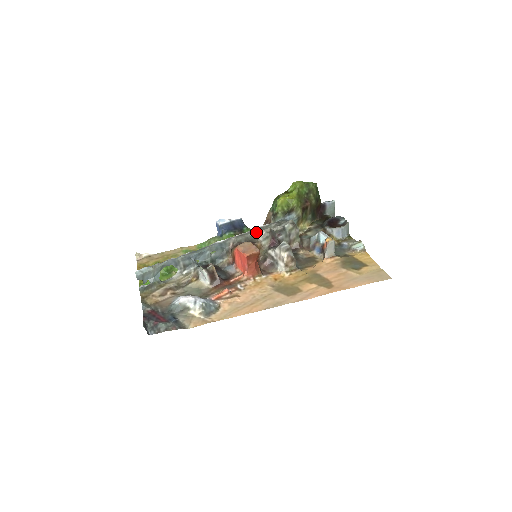
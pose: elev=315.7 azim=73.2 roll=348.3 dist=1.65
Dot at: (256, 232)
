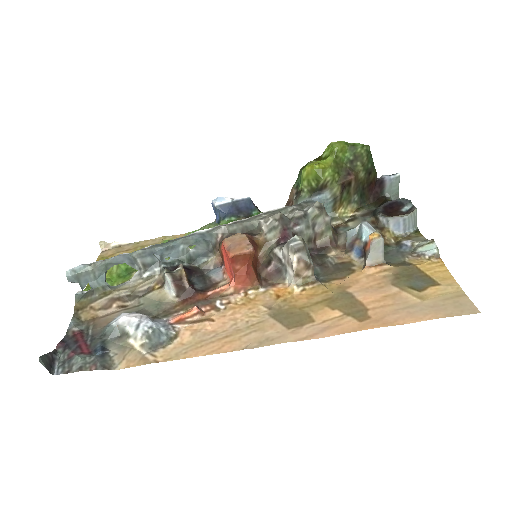
Dot at: (260, 219)
